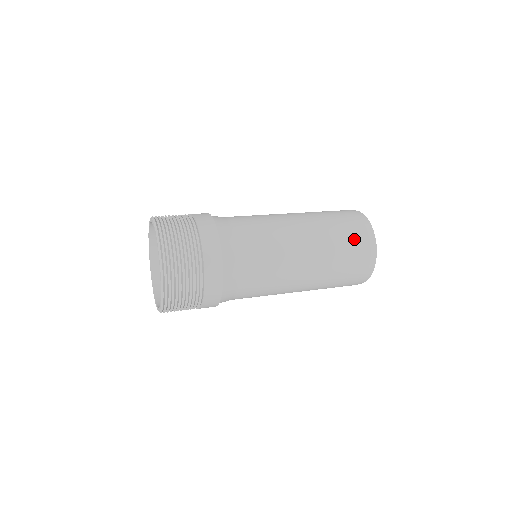
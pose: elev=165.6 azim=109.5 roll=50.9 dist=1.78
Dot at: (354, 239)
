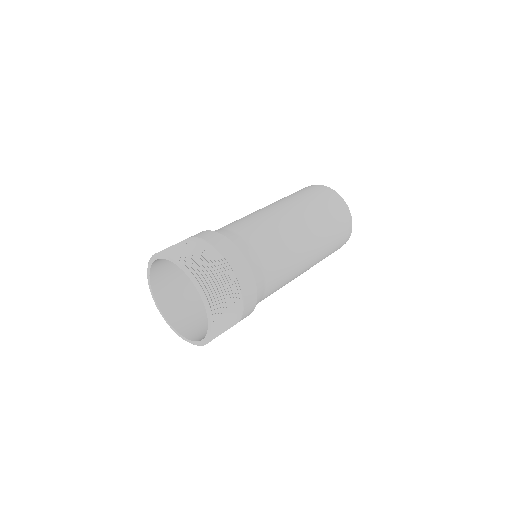
Dot at: (340, 229)
